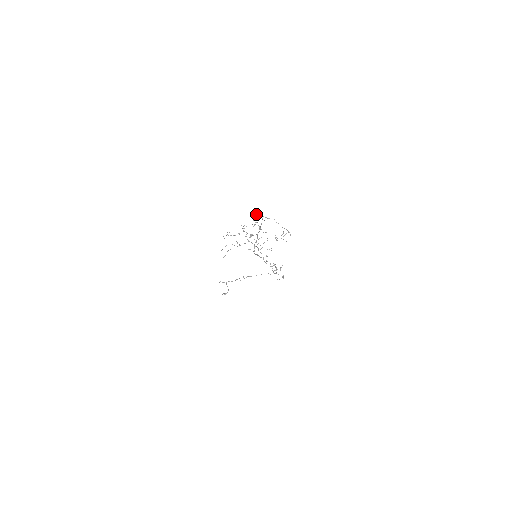
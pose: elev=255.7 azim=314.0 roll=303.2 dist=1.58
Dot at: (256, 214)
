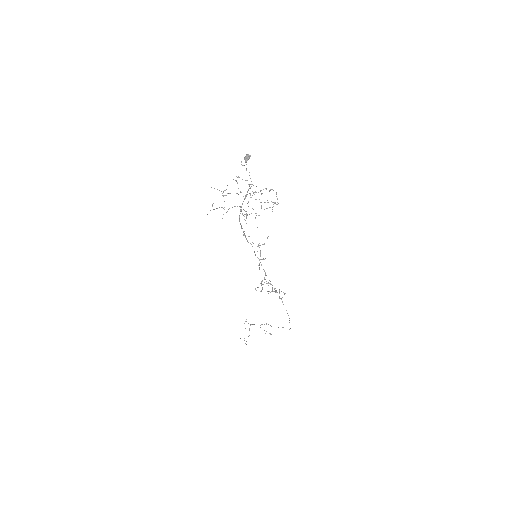
Dot at: (247, 154)
